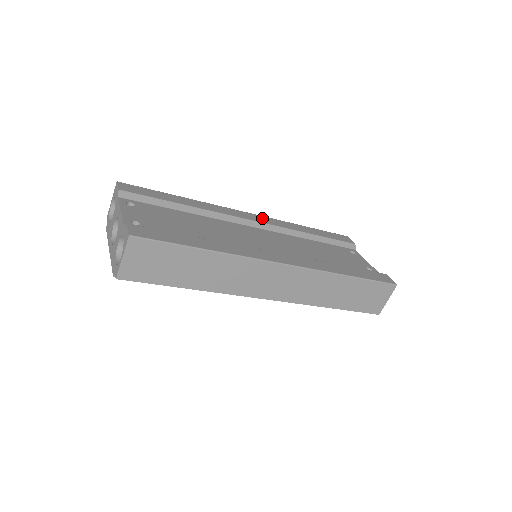
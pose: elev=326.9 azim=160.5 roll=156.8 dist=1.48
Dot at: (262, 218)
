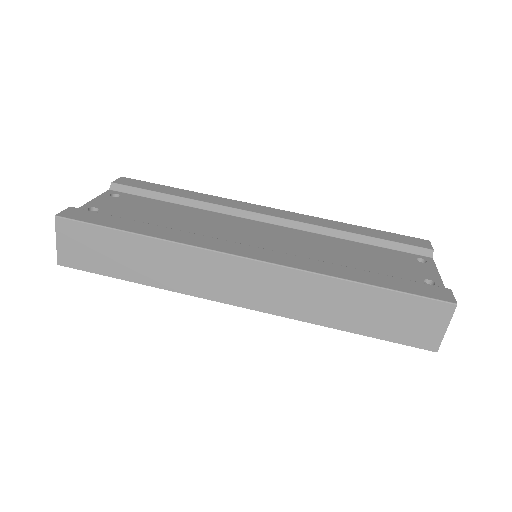
Dot at: (286, 213)
